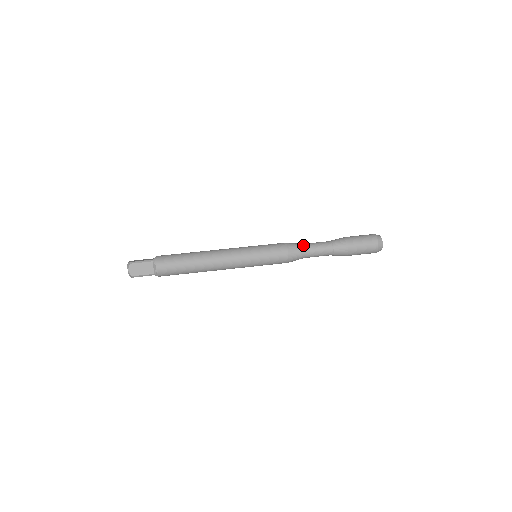
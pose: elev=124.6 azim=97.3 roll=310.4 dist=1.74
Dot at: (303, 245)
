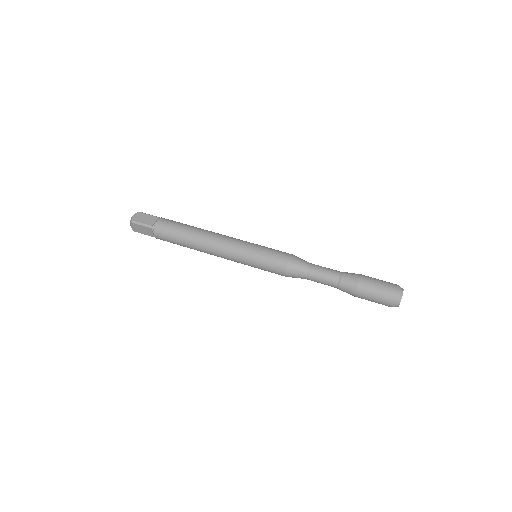
Dot at: occluded
